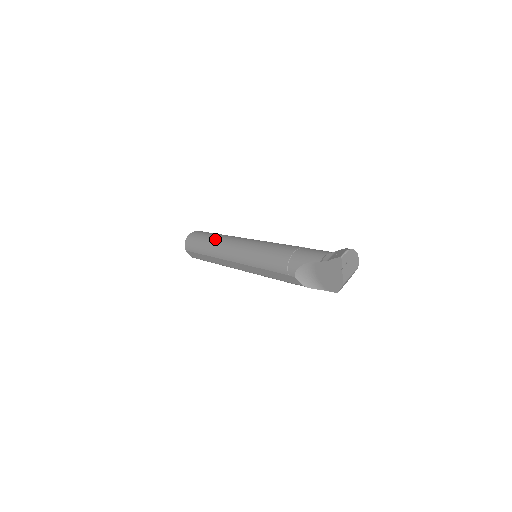
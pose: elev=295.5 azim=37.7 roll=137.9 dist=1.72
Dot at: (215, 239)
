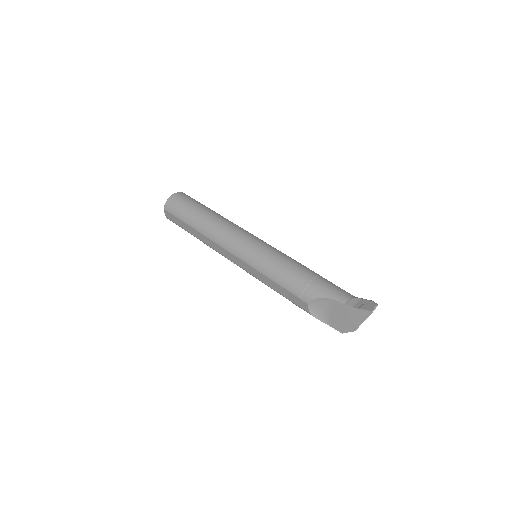
Dot at: (212, 217)
